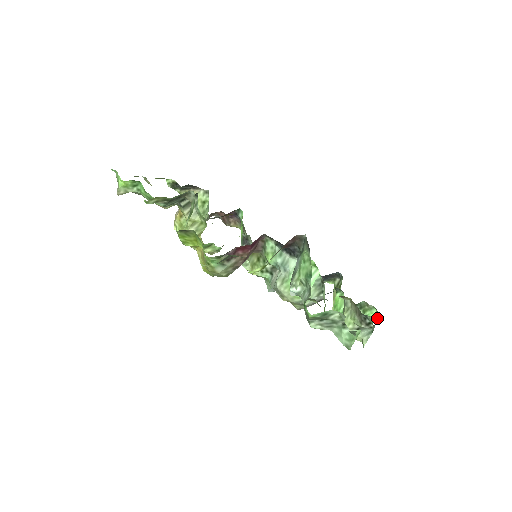
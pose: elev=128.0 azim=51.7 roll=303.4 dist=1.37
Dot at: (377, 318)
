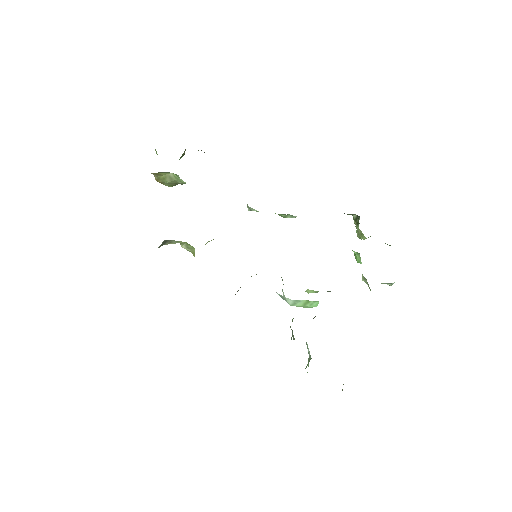
Dot at: occluded
